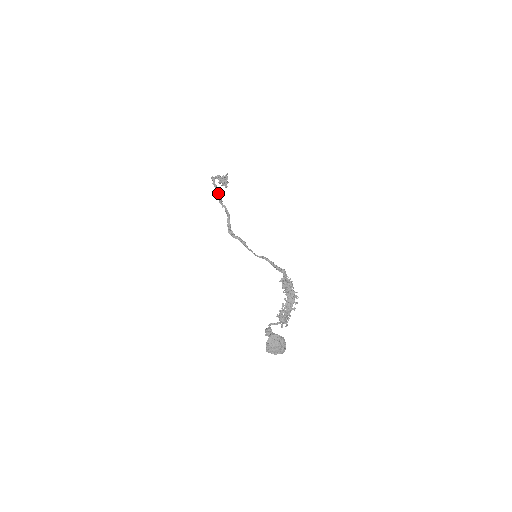
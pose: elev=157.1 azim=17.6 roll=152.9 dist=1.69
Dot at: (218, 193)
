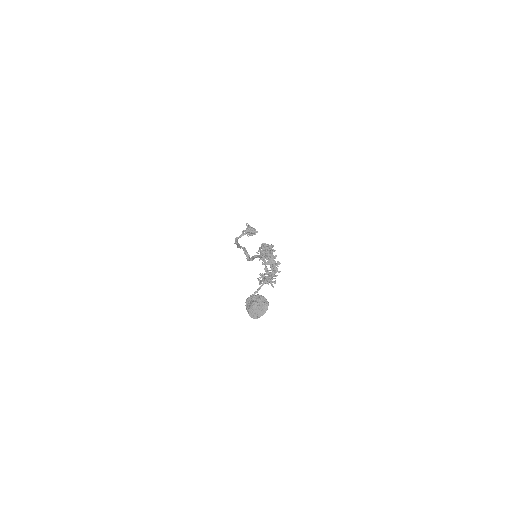
Dot at: (236, 243)
